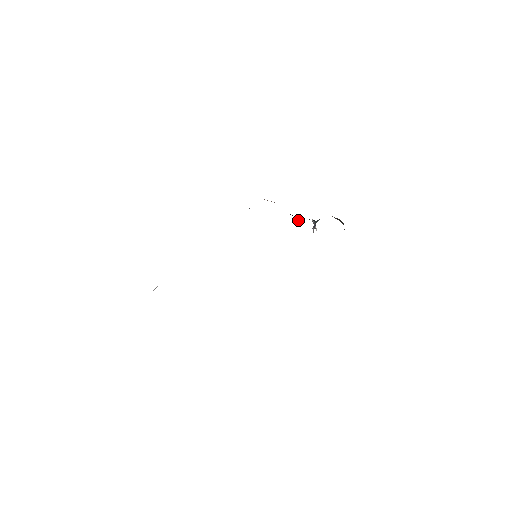
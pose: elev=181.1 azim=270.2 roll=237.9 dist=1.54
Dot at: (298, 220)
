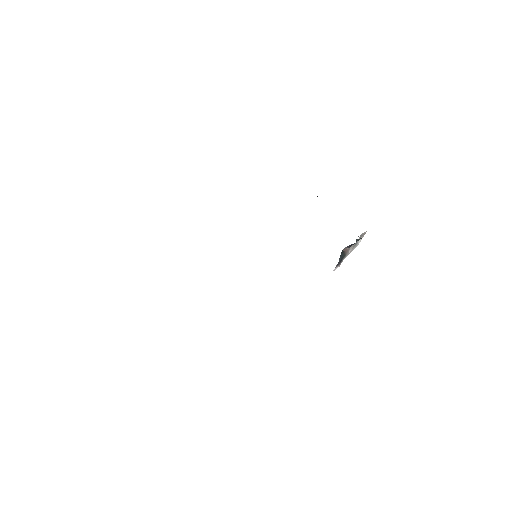
Dot at: occluded
